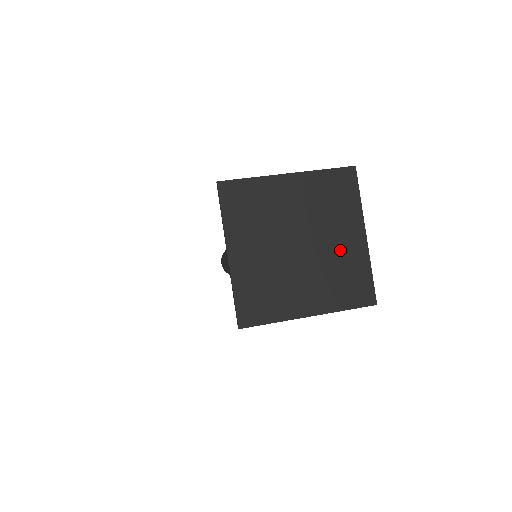
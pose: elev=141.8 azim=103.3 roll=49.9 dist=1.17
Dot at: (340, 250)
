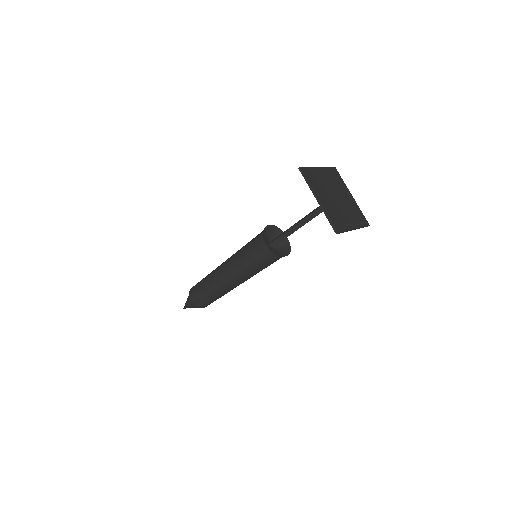
Dot at: (349, 201)
